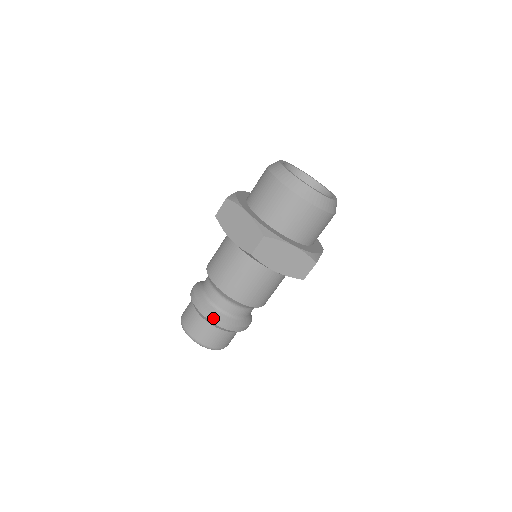
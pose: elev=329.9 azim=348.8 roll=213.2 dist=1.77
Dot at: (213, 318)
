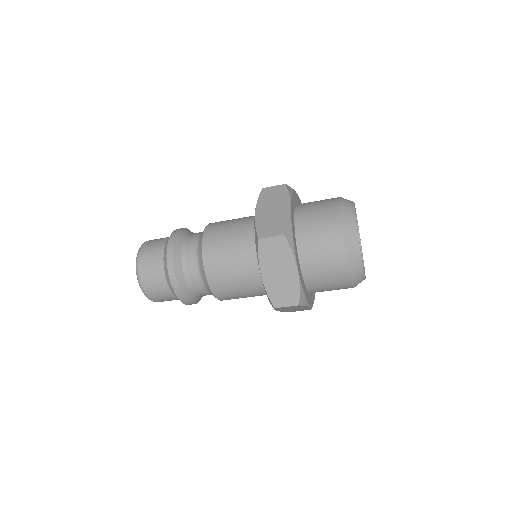
Dot at: (183, 299)
